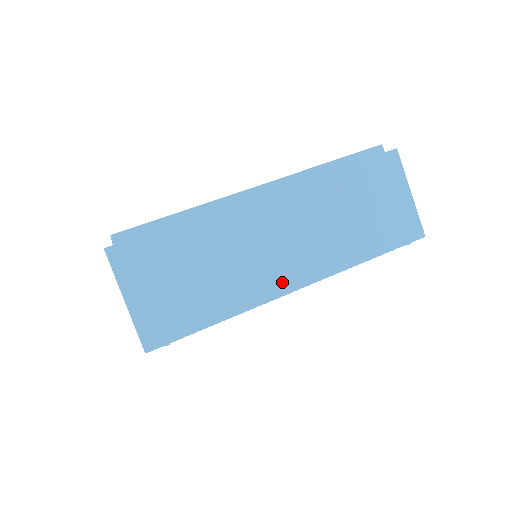
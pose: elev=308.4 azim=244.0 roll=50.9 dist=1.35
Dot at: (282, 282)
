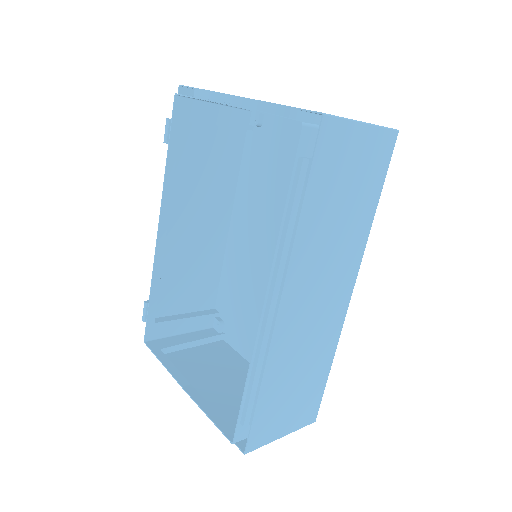
Dot at: (341, 308)
